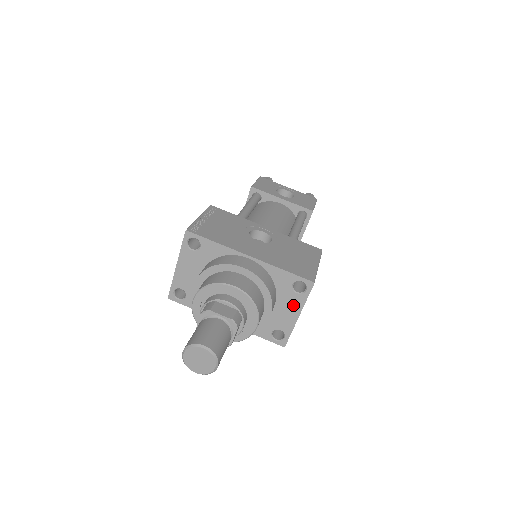
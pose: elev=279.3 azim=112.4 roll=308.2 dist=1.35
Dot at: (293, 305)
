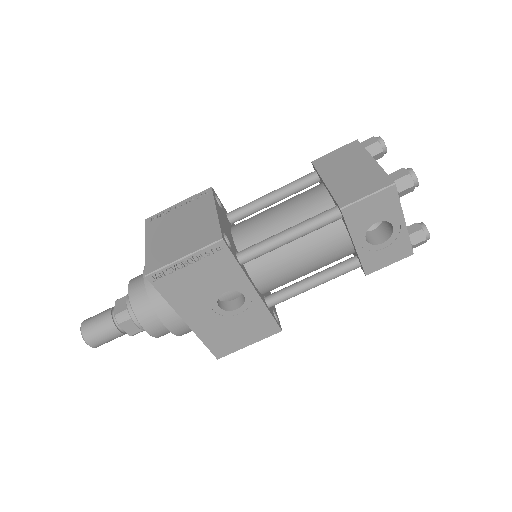
Dot at: occluded
